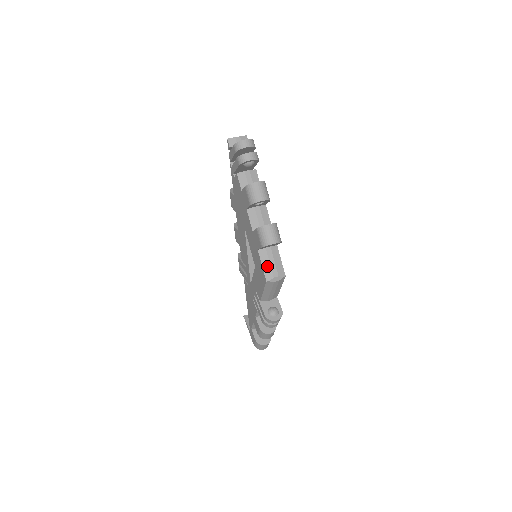
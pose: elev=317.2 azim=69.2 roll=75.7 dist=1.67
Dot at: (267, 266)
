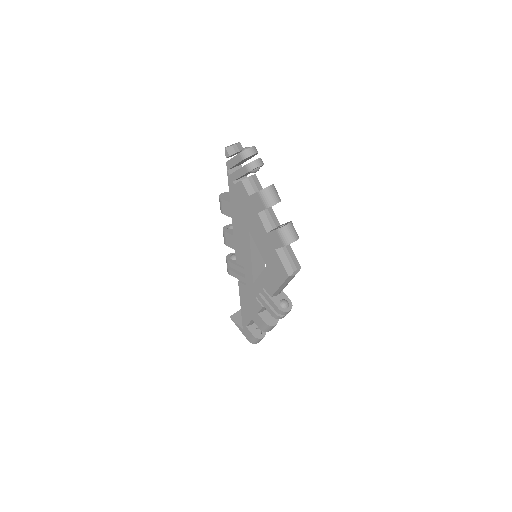
Dot at: (286, 262)
